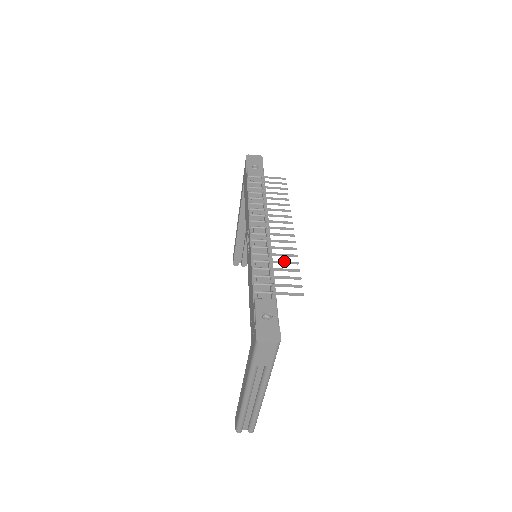
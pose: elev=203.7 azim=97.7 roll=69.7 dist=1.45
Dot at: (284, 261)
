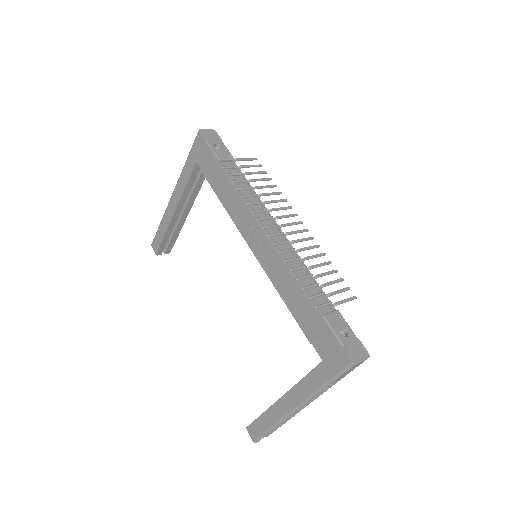
Dot at: (320, 263)
